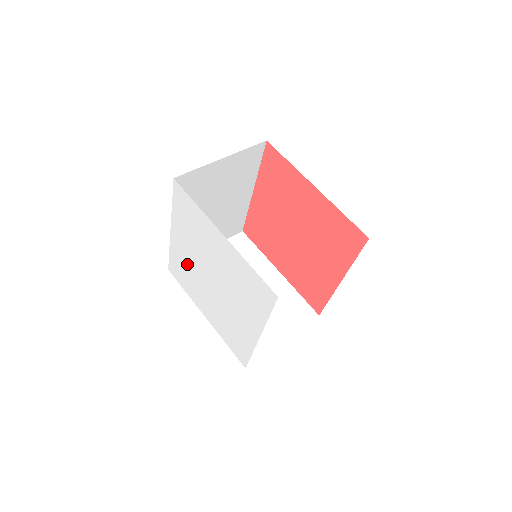
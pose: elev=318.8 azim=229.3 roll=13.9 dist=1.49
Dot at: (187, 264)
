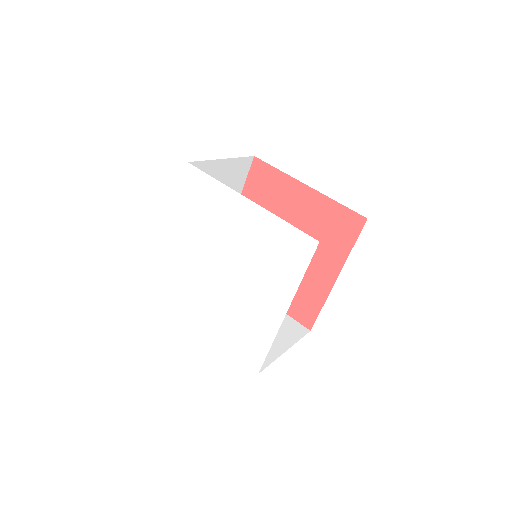
Dot at: (186, 266)
